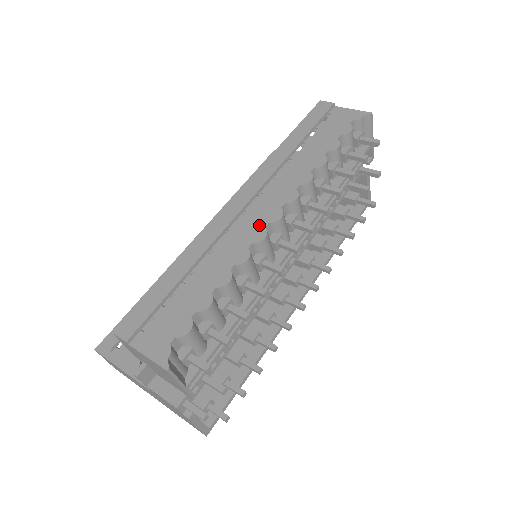
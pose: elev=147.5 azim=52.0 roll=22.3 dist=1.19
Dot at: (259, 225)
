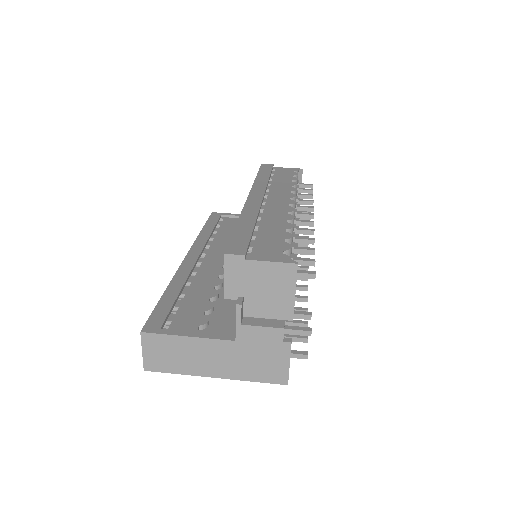
Dot at: (283, 205)
